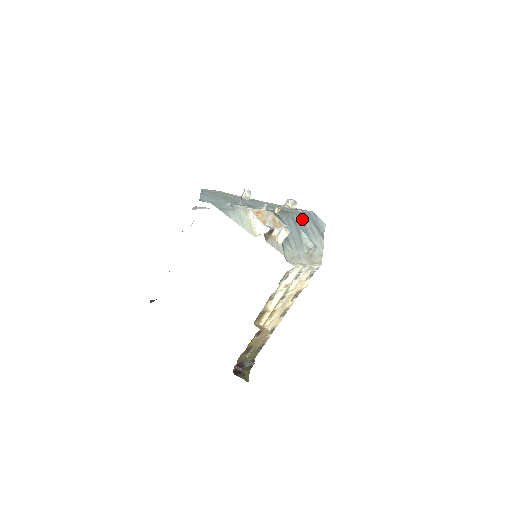
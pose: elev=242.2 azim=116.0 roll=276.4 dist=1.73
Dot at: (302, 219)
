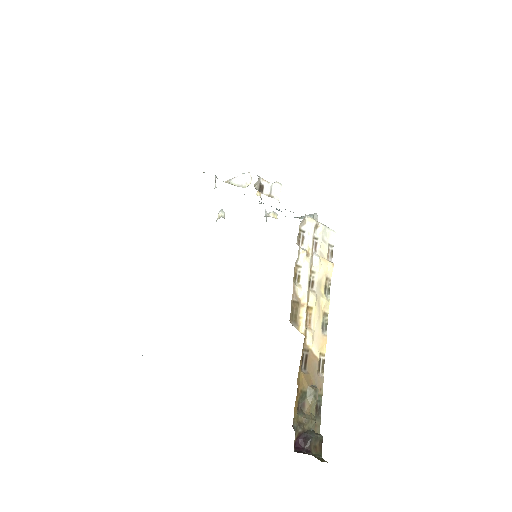
Dot at: occluded
